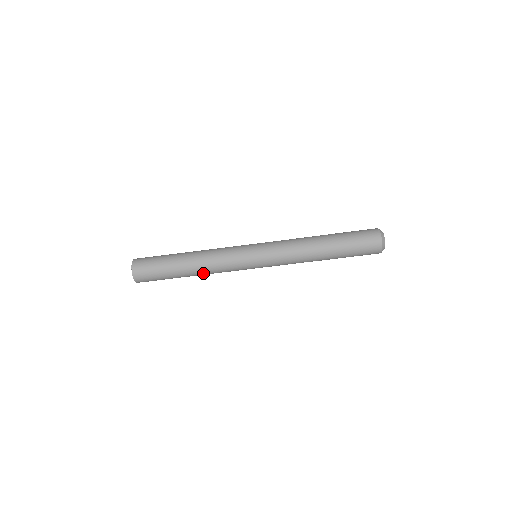
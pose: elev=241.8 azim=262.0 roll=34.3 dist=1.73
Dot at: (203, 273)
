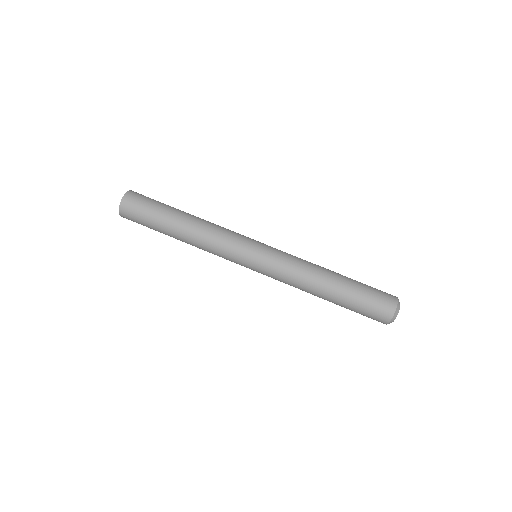
Dot at: (198, 226)
